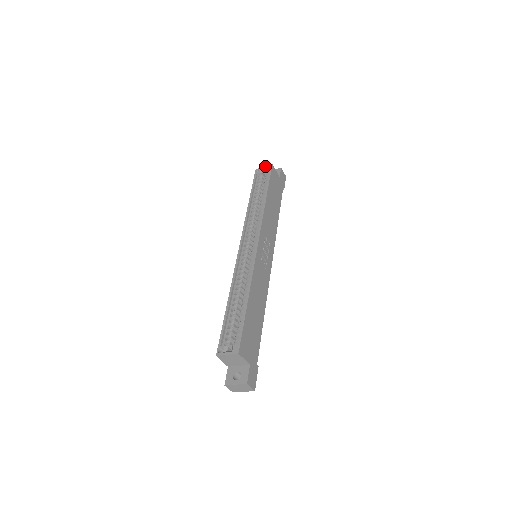
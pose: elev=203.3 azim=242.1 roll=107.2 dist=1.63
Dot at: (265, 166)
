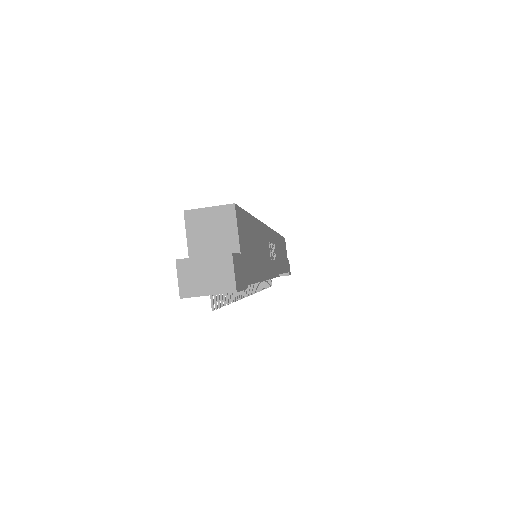
Dot at: occluded
